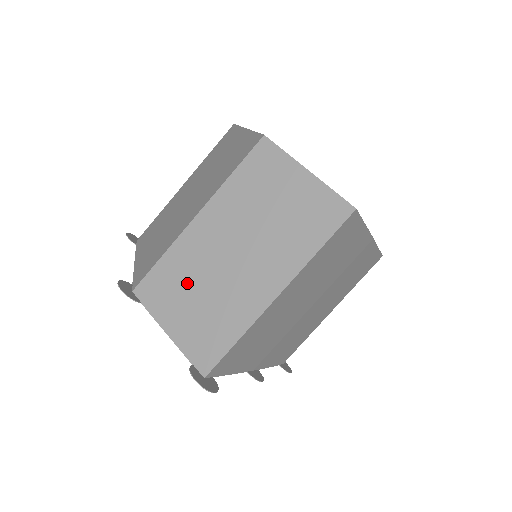
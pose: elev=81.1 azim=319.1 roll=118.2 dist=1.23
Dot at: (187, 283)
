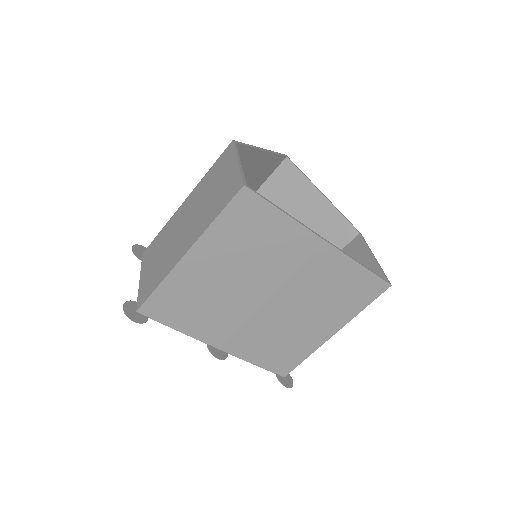
Dot at: (161, 246)
